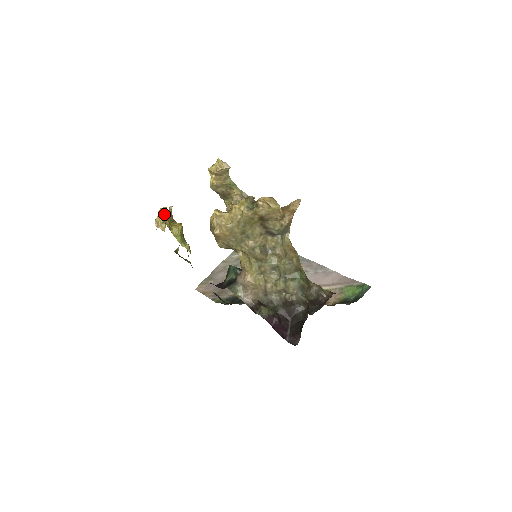
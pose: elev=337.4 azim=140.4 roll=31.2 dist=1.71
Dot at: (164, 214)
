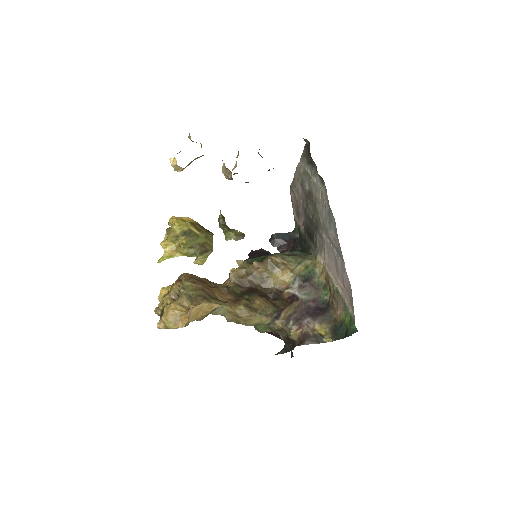
Dot at: (162, 247)
